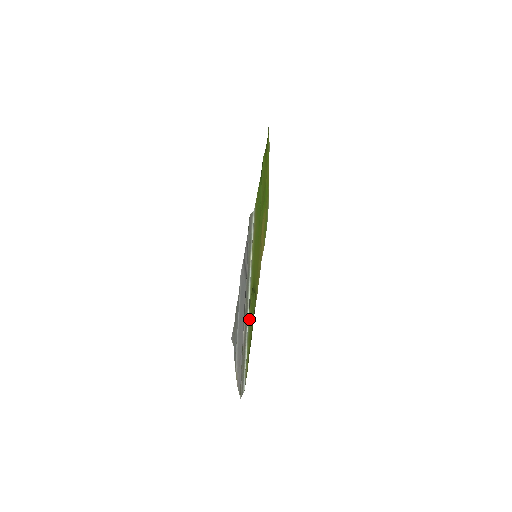
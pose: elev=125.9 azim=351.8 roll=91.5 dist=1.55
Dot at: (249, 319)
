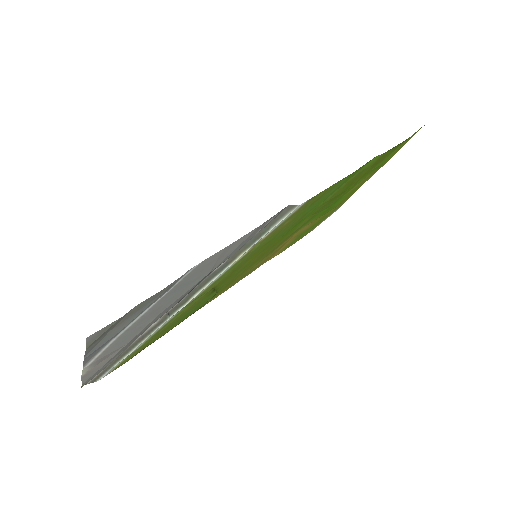
Dot at: (177, 315)
